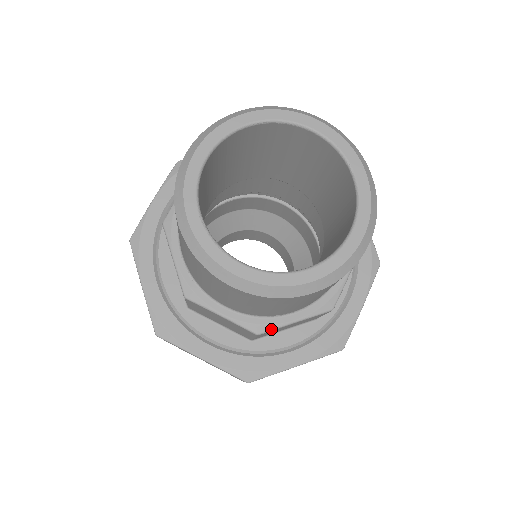
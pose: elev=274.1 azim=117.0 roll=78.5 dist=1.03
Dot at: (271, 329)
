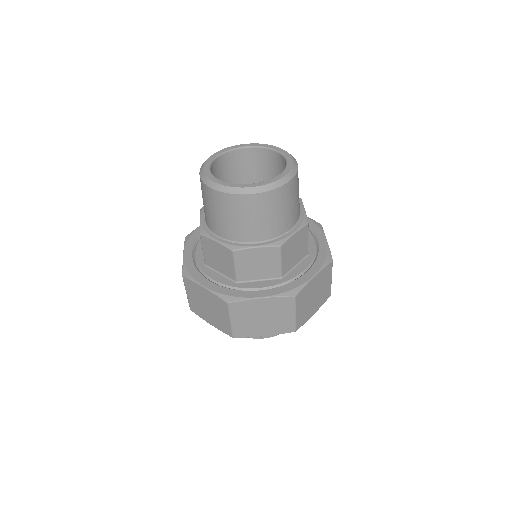
Dot at: (285, 240)
